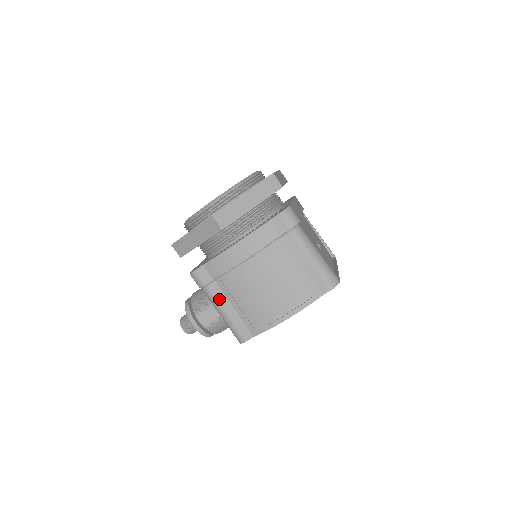
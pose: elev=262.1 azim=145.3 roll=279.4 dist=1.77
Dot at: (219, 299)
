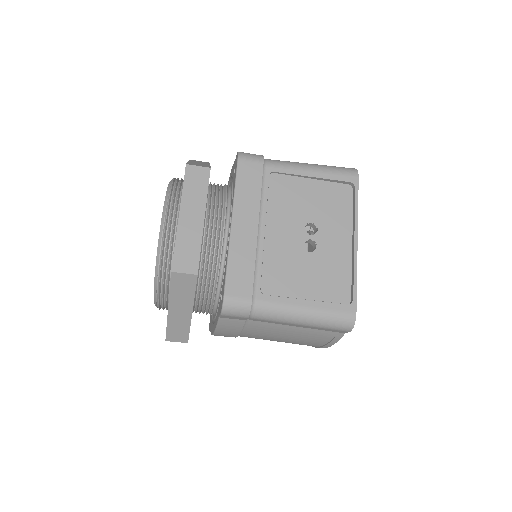
Dot at: occluded
